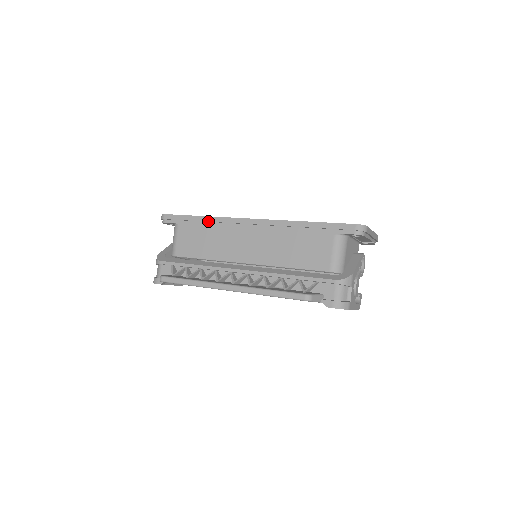
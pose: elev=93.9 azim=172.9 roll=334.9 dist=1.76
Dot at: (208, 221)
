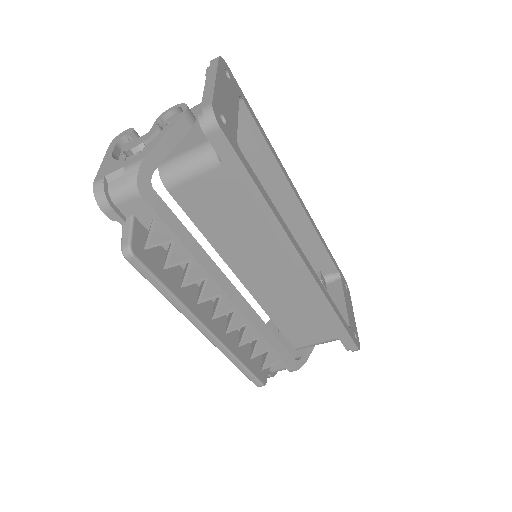
Dot at: (265, 215)
